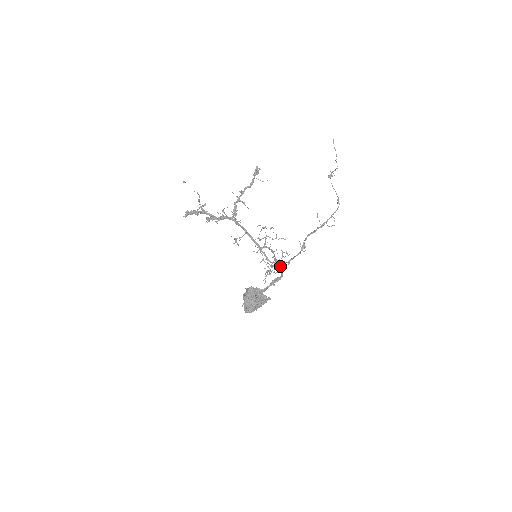
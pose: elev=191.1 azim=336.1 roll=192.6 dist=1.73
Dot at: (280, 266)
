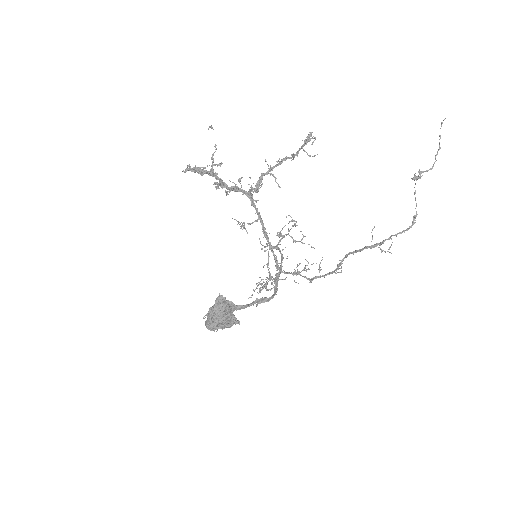
Dot at: (294, 281)
